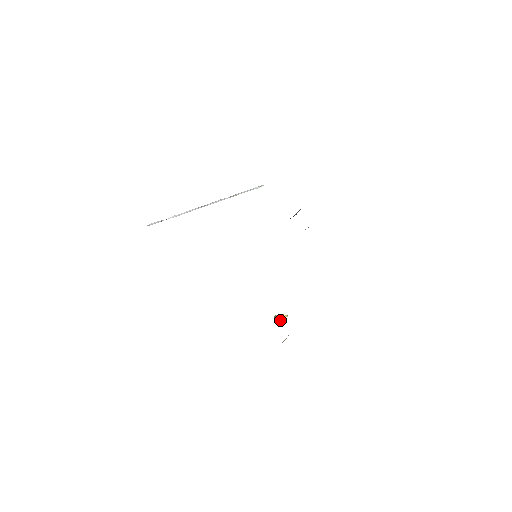
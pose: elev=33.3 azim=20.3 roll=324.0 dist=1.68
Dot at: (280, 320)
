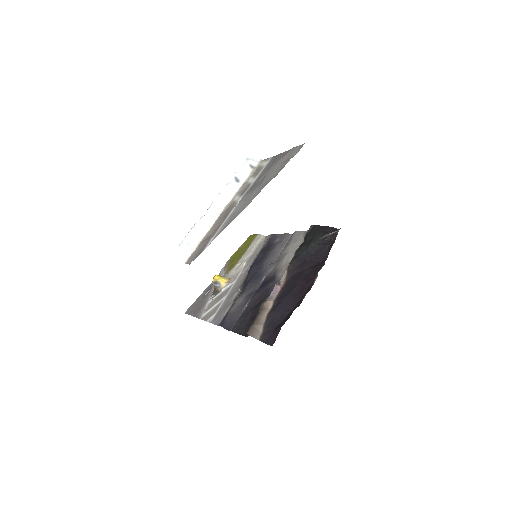
Dot at: (222, 286)
